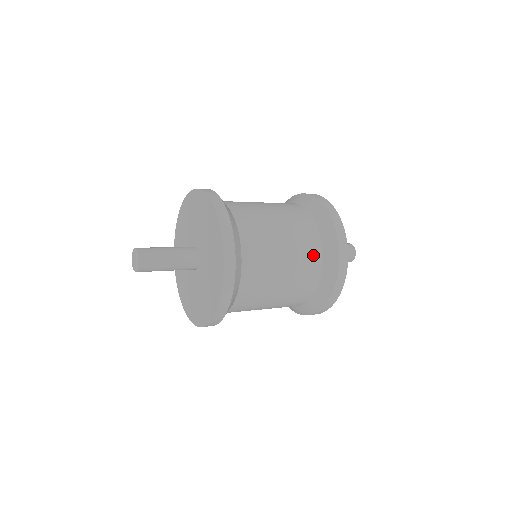
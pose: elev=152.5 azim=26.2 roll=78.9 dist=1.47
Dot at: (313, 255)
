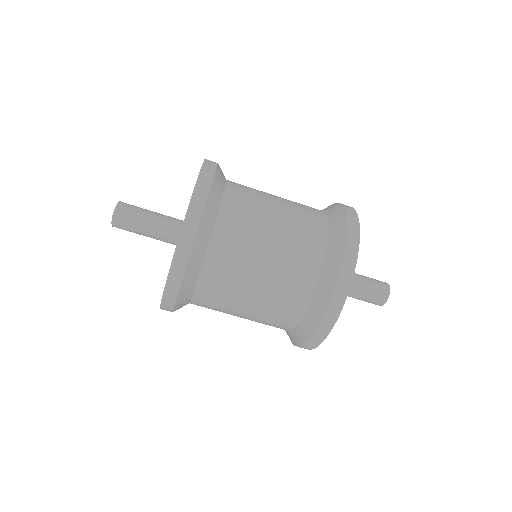
Dot at: (308, 263)
